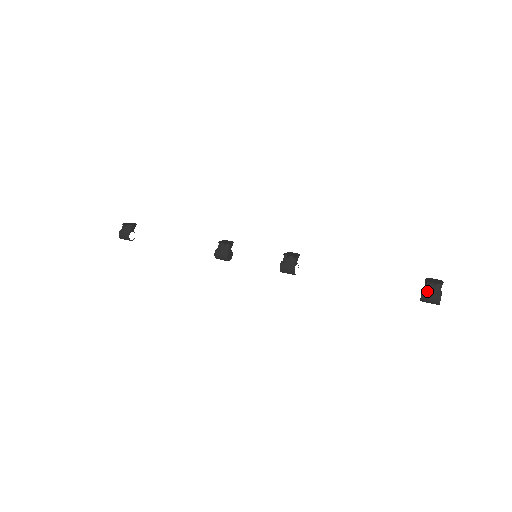
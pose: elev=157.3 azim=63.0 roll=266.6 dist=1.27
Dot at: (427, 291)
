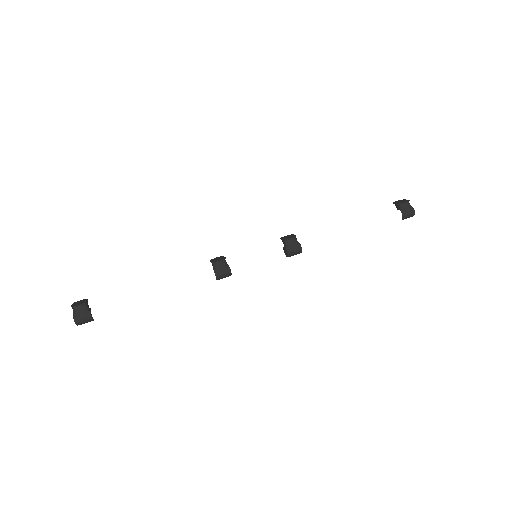
Dot at: (404, 210)
